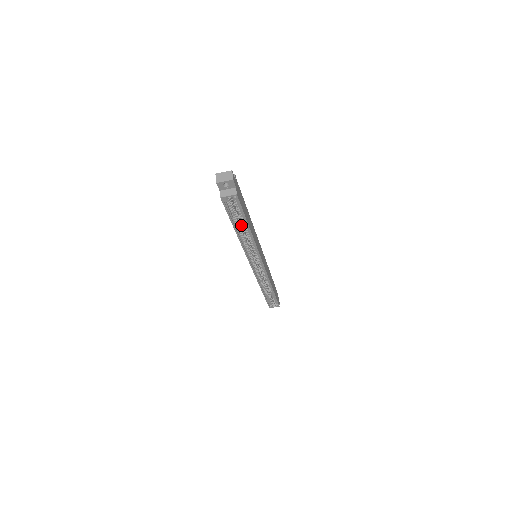
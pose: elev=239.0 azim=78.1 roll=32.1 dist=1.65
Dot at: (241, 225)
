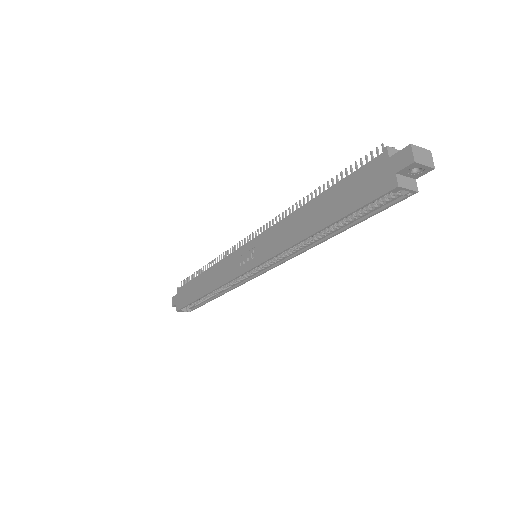
Dot at: occluded
